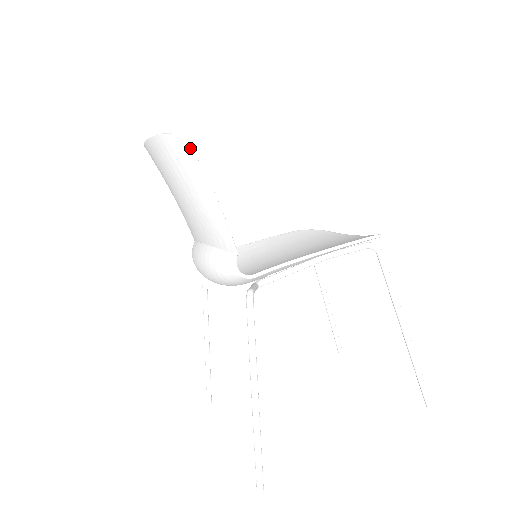
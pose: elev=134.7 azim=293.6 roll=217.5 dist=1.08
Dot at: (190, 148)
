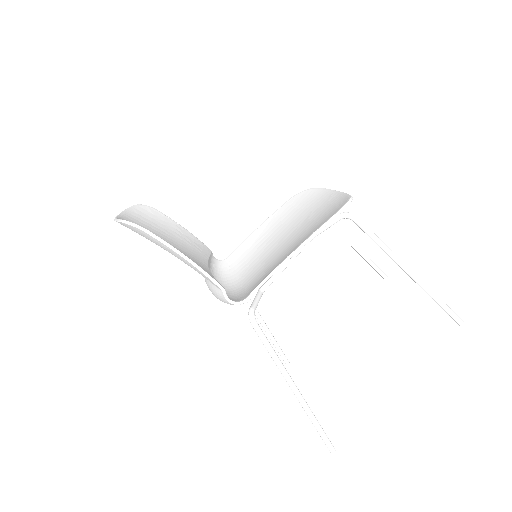
Dot at: (142, 228)
